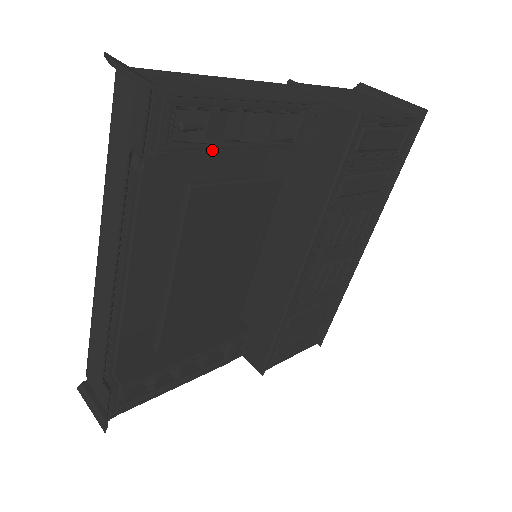
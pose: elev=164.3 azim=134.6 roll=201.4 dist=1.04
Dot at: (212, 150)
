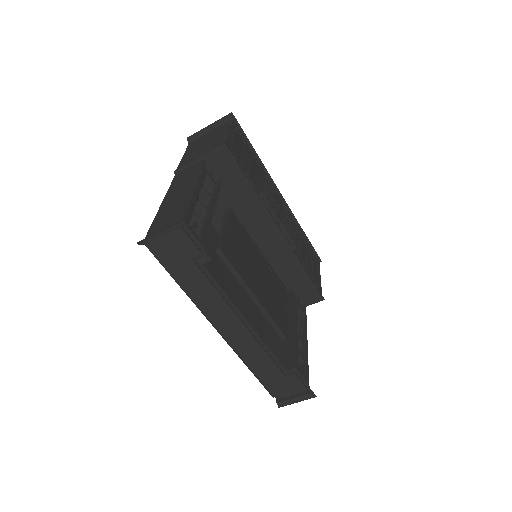
Dot at: (209, 226)
